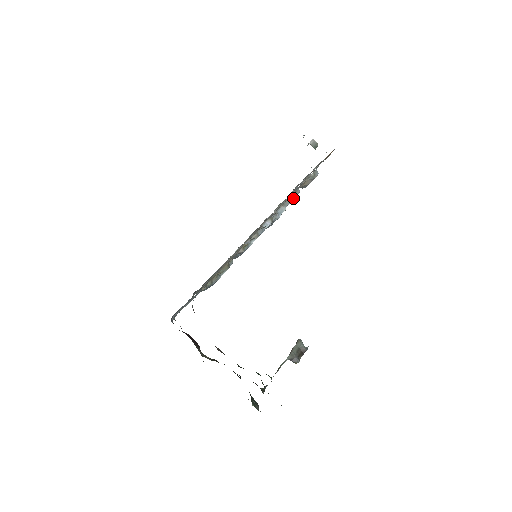
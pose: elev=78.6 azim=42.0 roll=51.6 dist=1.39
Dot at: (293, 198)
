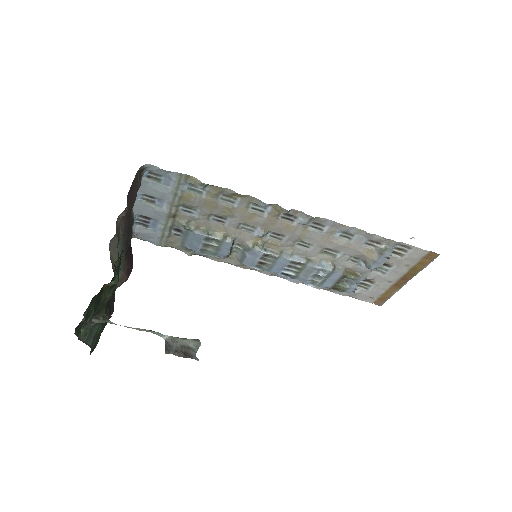
Dot at: (351, 276)
